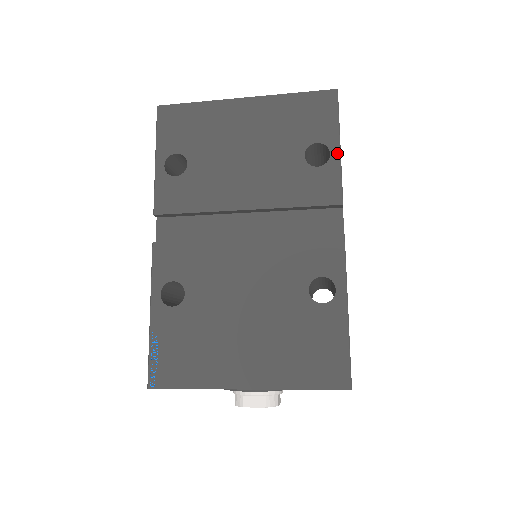
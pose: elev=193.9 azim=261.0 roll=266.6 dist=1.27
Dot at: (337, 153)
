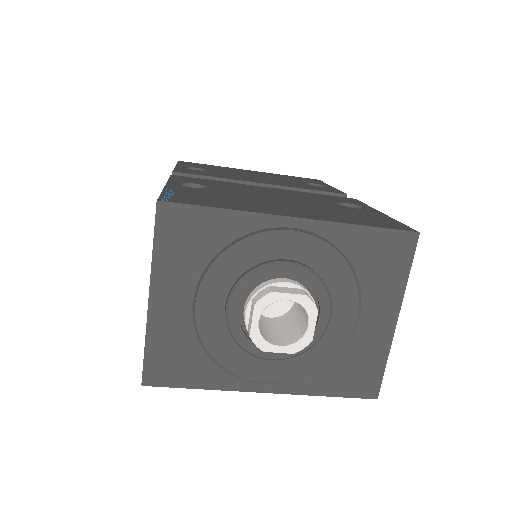
Dot at: (331, 187)
